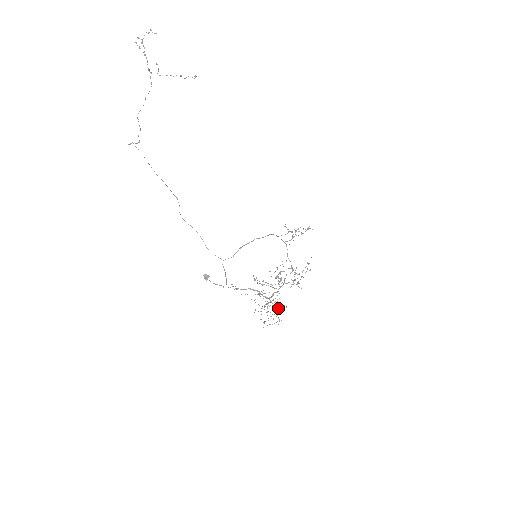
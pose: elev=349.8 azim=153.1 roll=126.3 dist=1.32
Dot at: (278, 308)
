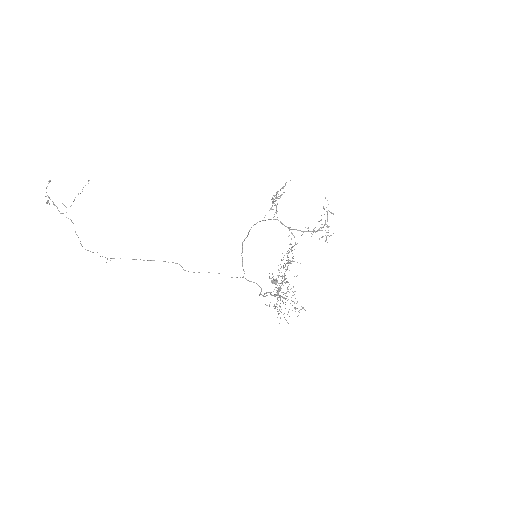
Dot at: (287, 300)
